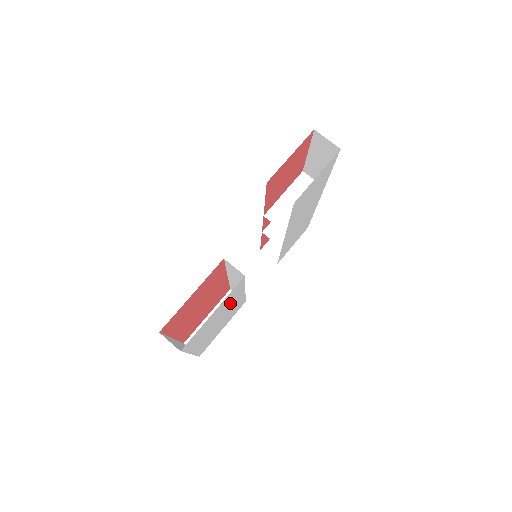
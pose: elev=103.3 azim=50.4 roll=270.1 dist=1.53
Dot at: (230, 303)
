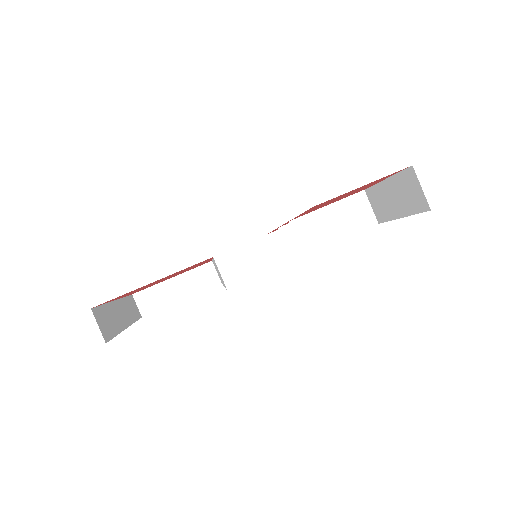
Dot at: occluded
